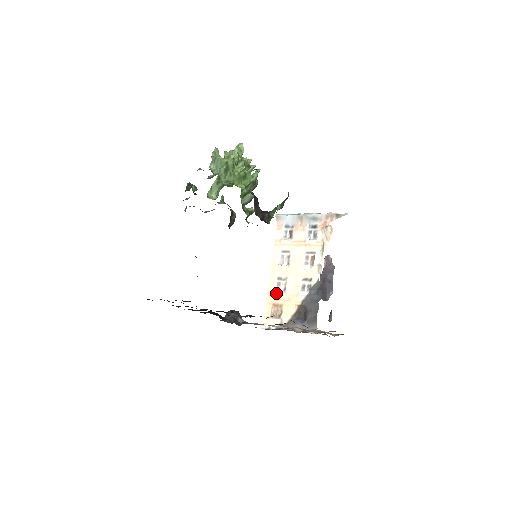
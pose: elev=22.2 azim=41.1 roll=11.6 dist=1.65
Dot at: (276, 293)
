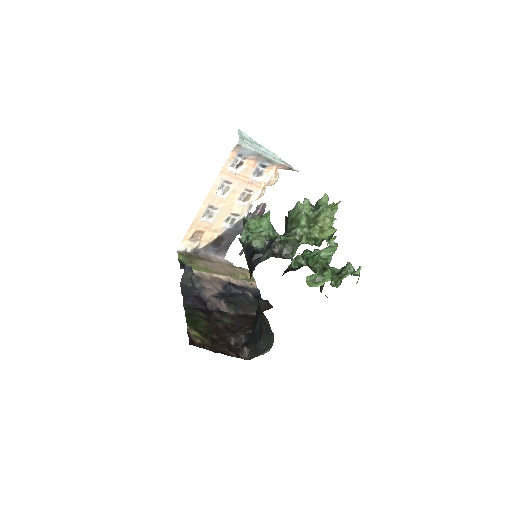
Dot at: (203, 221)
